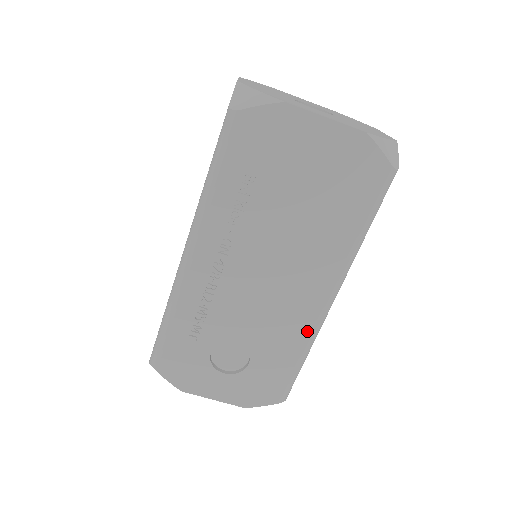
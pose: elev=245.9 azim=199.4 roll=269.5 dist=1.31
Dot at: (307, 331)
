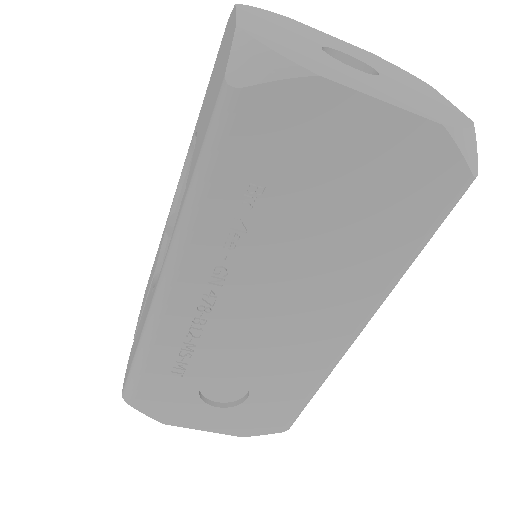
Dot at: (323, 365)
